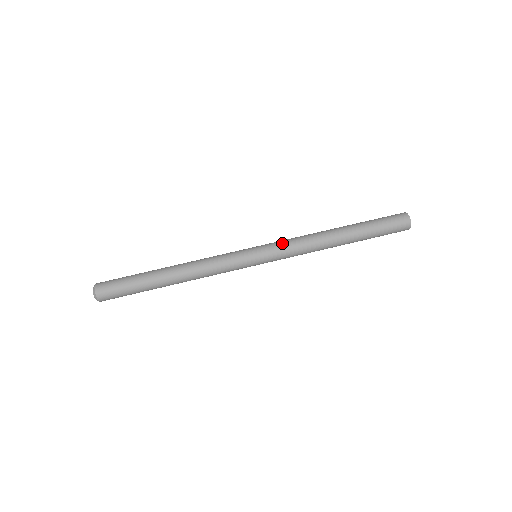
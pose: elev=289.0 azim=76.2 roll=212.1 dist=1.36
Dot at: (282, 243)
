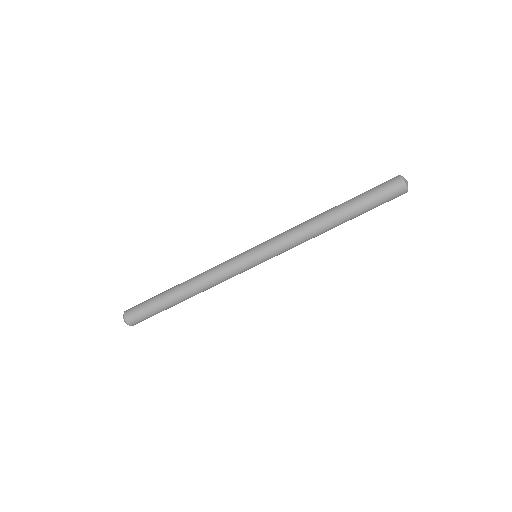
Dot at: (278, 244)
